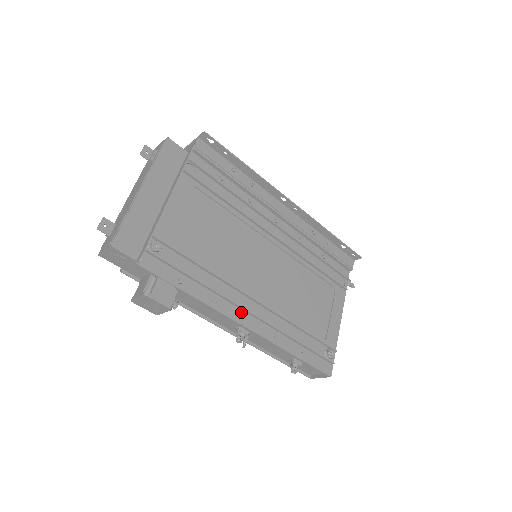
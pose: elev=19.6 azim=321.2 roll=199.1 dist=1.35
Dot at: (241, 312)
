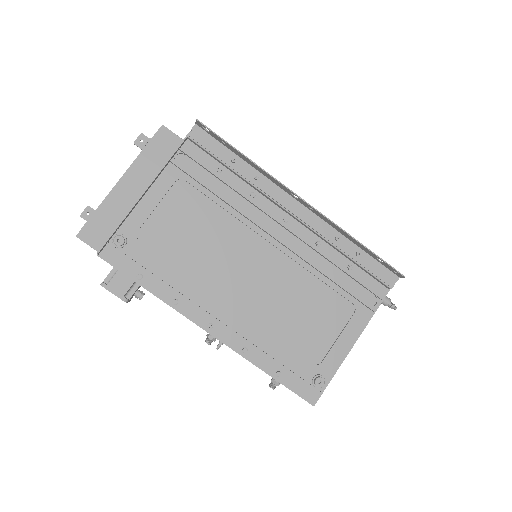
Dot at: (206, 316)
